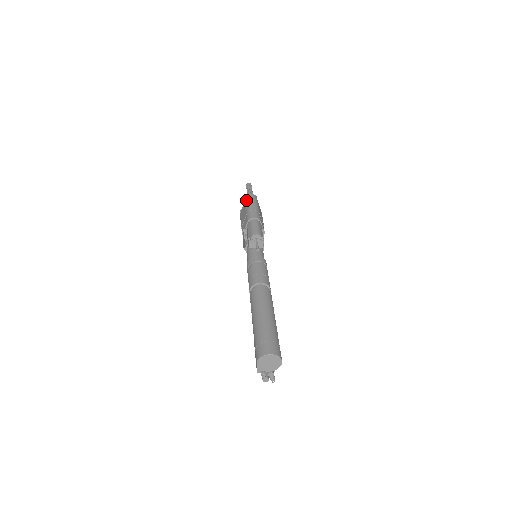
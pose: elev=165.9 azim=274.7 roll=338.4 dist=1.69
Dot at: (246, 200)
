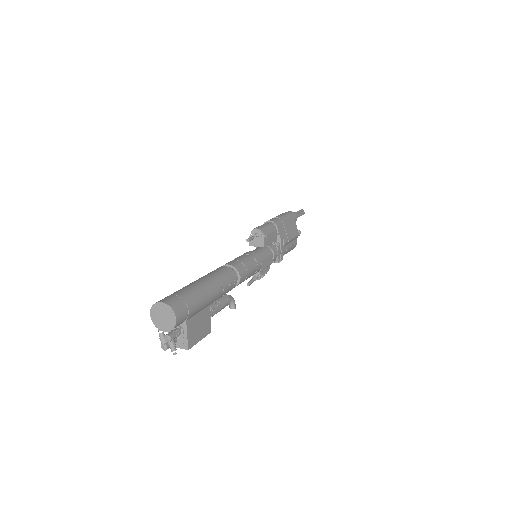
Dot at: occluded
